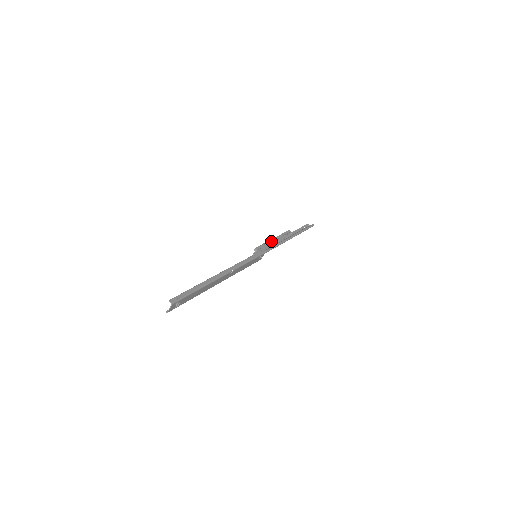
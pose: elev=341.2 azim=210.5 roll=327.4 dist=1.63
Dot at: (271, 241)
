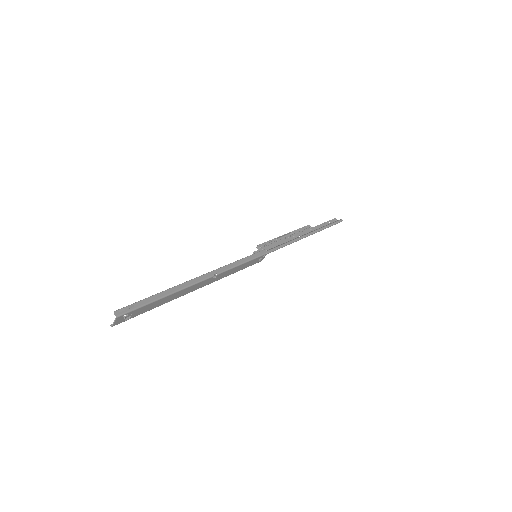
Dot at: (282, 237)
